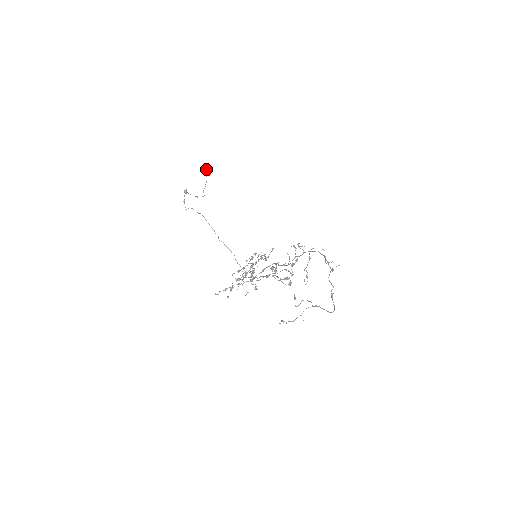
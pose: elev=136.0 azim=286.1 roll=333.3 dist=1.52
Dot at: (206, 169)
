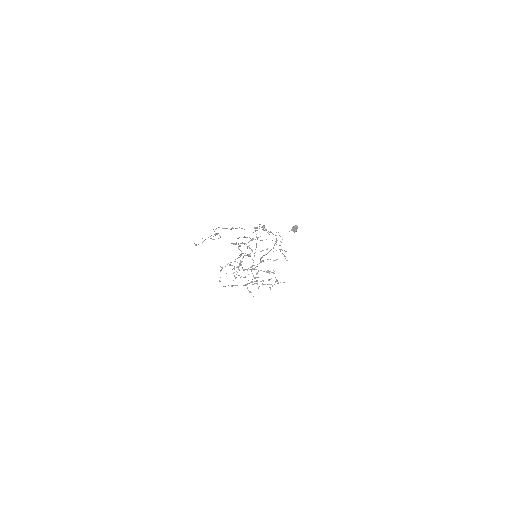
Dot at: (294, 226)
